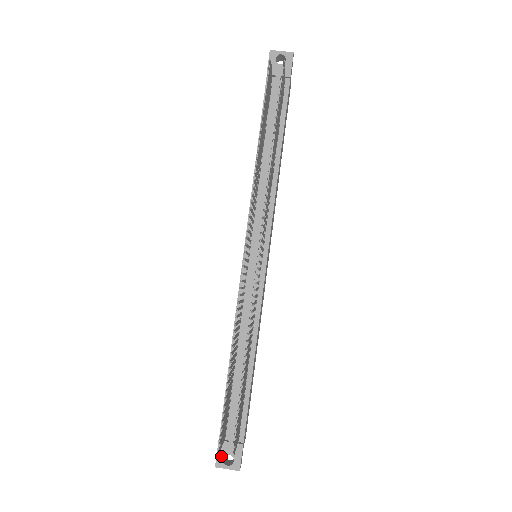
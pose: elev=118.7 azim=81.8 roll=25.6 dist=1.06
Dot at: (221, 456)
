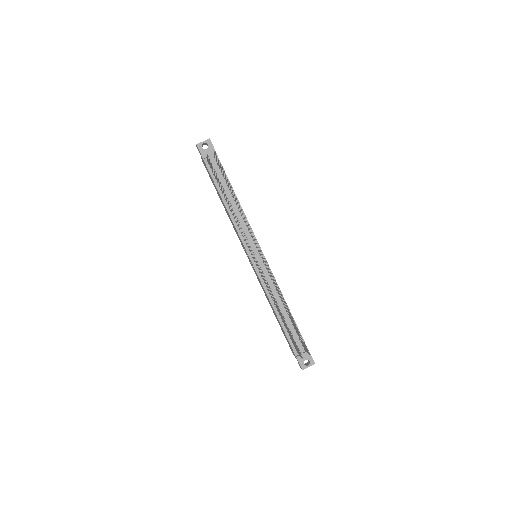
Dot at: (302, 363)
